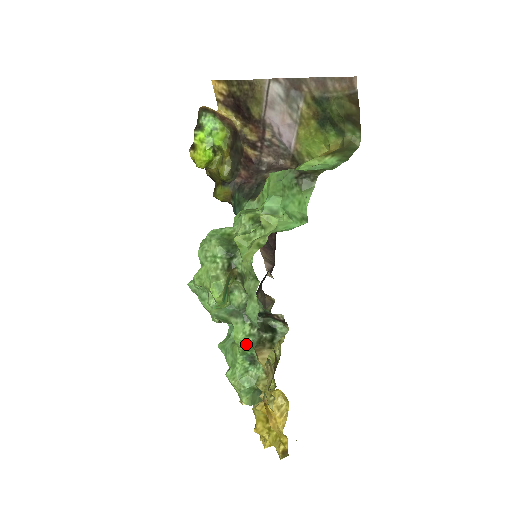
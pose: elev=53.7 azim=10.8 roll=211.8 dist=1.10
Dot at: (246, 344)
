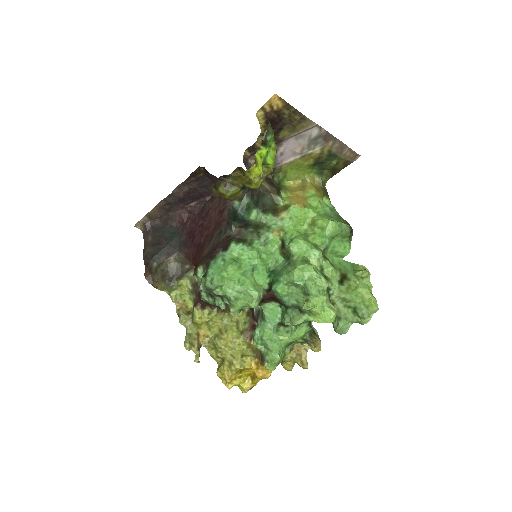
Dot at: (301, 338)
